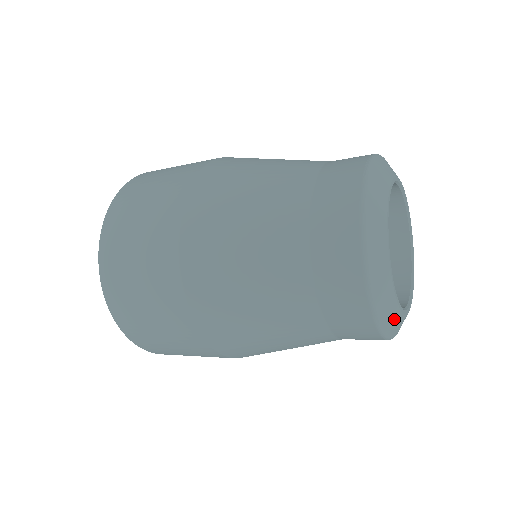
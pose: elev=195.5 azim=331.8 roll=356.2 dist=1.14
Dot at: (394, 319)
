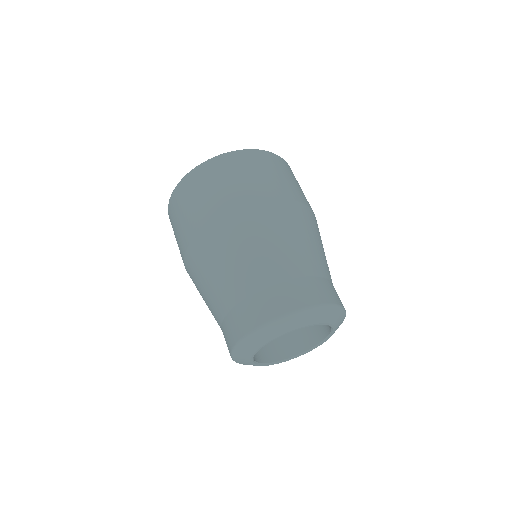
Dot at: occluded
